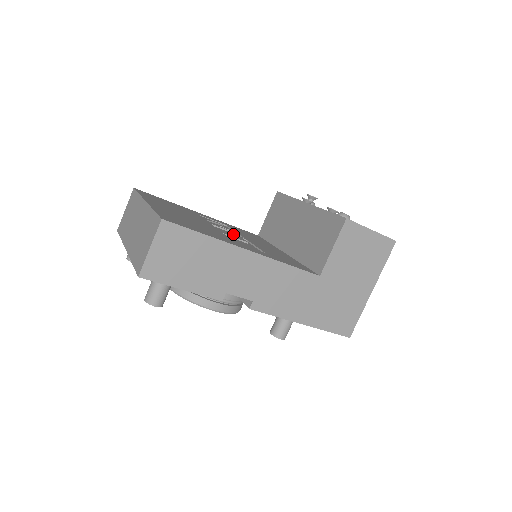
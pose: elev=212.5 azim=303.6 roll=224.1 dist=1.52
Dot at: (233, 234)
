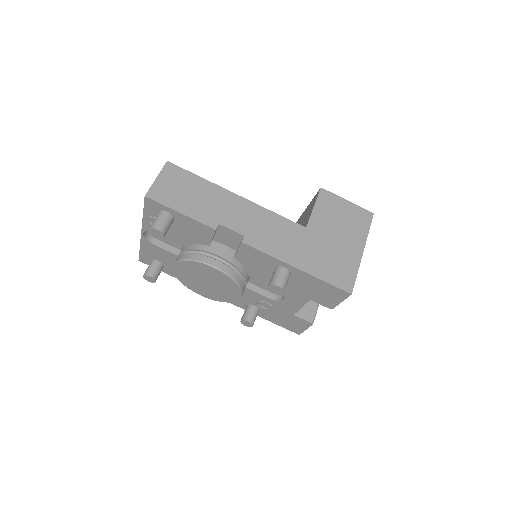
Dot at: occluded
